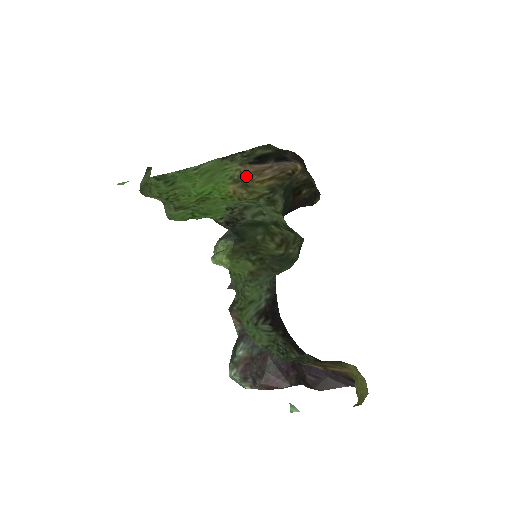
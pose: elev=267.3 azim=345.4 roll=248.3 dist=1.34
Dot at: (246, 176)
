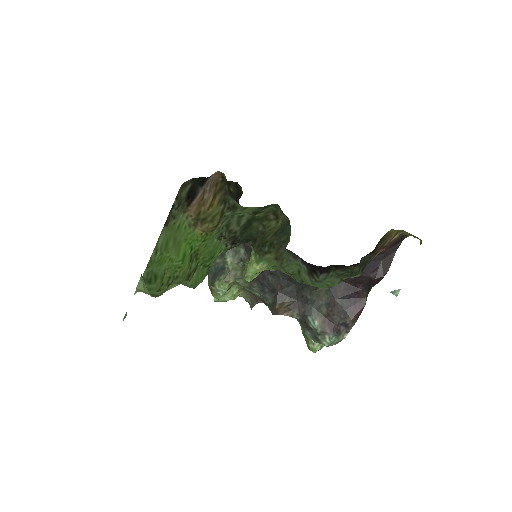
Dot at: (196, 215)
